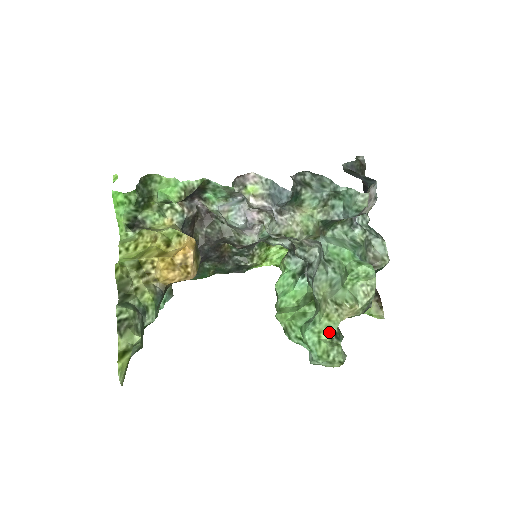
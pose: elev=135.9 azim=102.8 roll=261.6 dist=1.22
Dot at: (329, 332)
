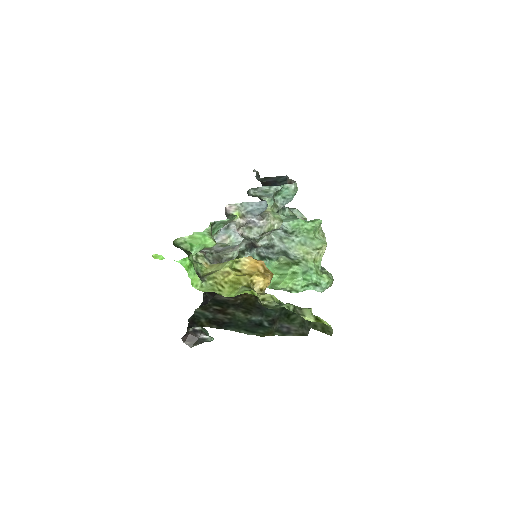
Dot at: (319, 269)
